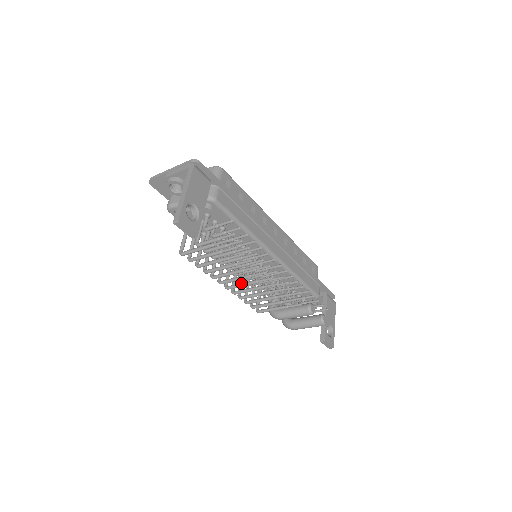
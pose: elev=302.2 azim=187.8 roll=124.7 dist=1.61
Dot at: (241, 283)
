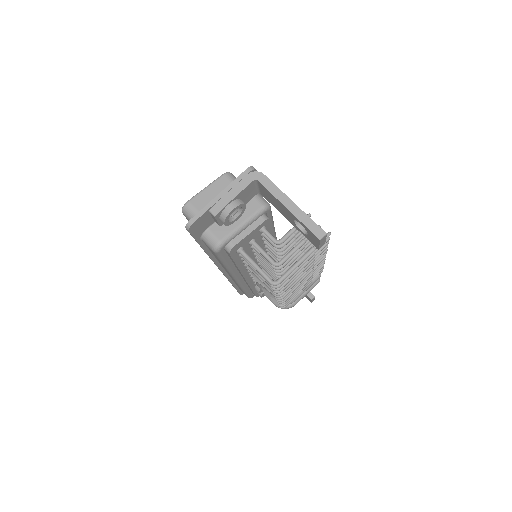
Dot at: occluded
